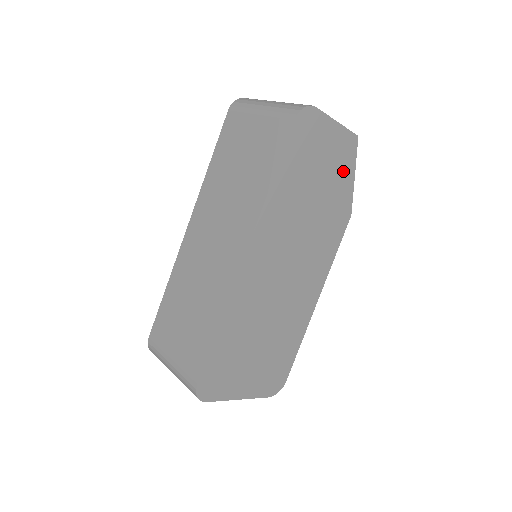
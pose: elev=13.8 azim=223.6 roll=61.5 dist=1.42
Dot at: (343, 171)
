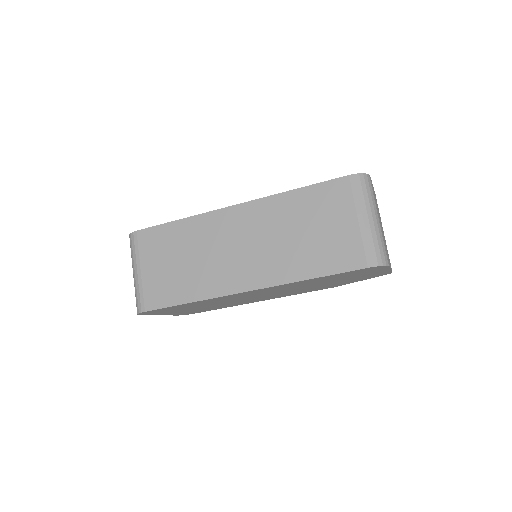
Dot at: (360, 279)
